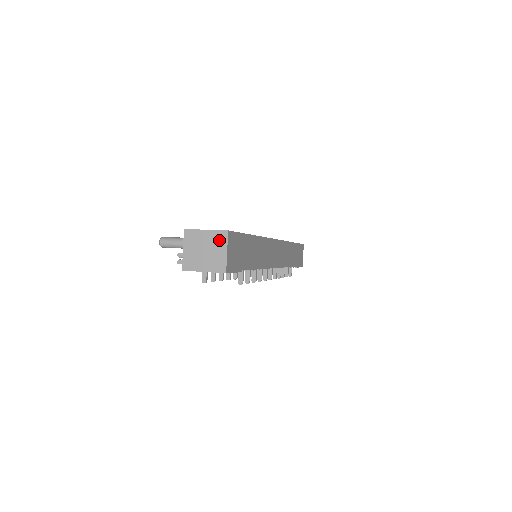
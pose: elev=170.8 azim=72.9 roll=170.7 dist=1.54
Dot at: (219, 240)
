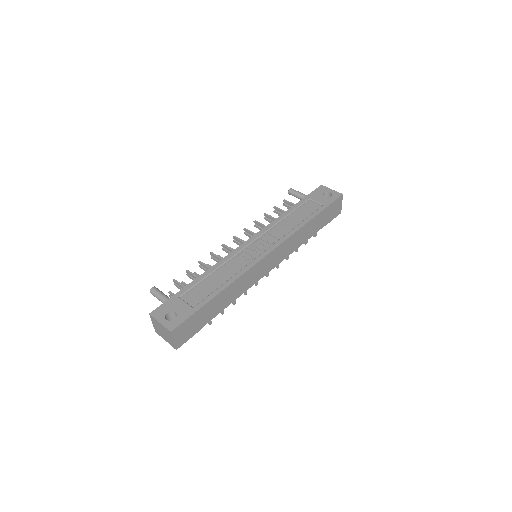
Dot at: (168, 333)
